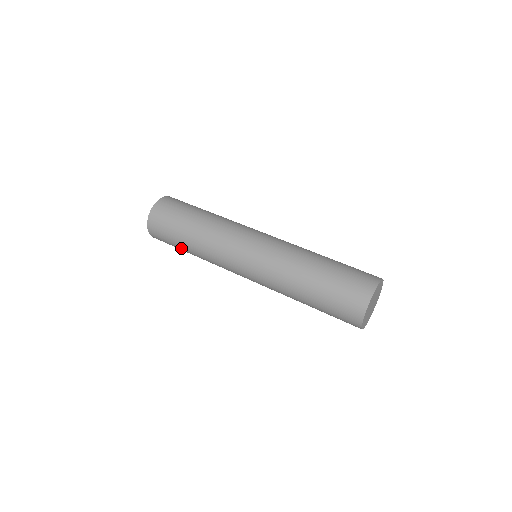
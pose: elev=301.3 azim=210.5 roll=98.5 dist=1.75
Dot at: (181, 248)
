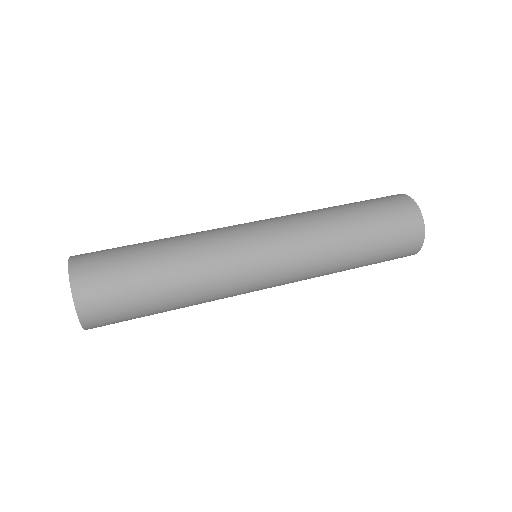
Dot at: (146, 286)
